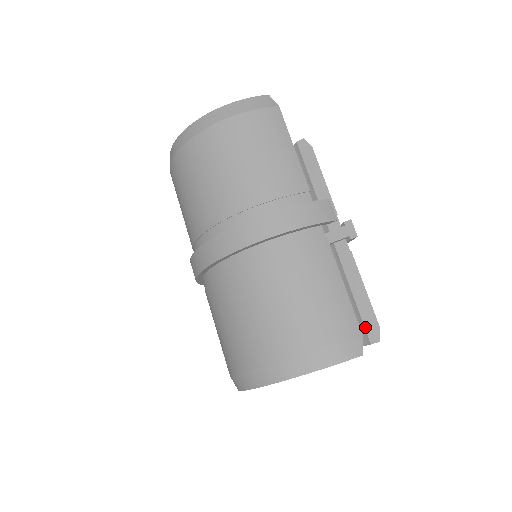
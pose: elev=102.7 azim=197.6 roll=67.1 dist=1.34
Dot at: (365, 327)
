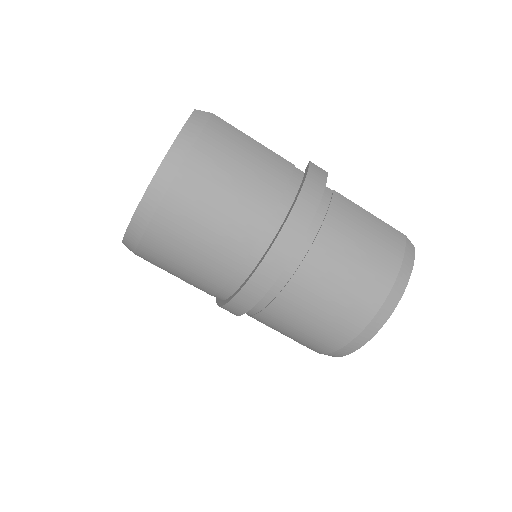
Dot at: occluded
